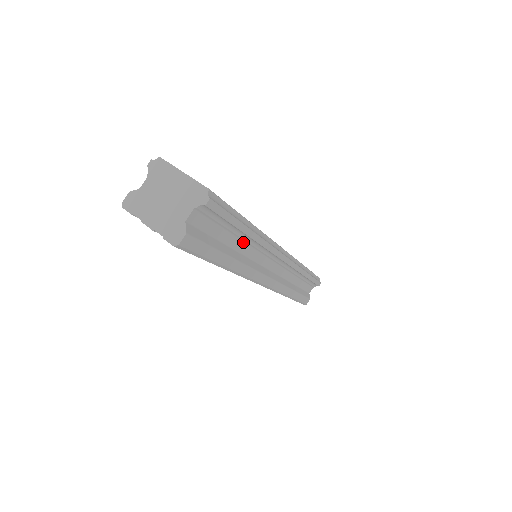
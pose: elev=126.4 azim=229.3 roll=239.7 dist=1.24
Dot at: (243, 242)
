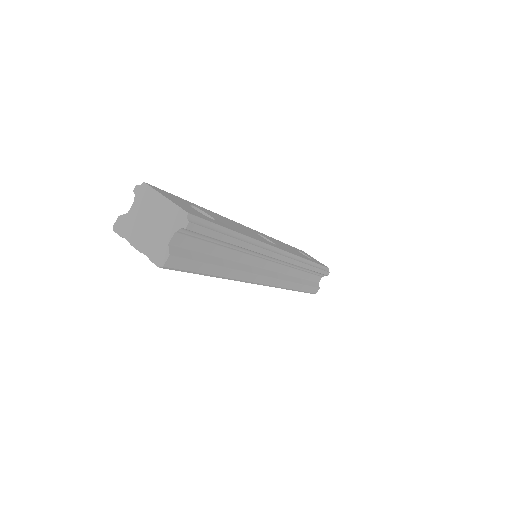
Dot at: (234, 251)
